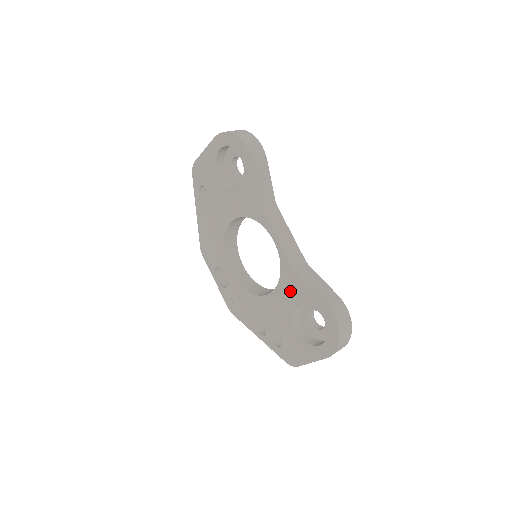
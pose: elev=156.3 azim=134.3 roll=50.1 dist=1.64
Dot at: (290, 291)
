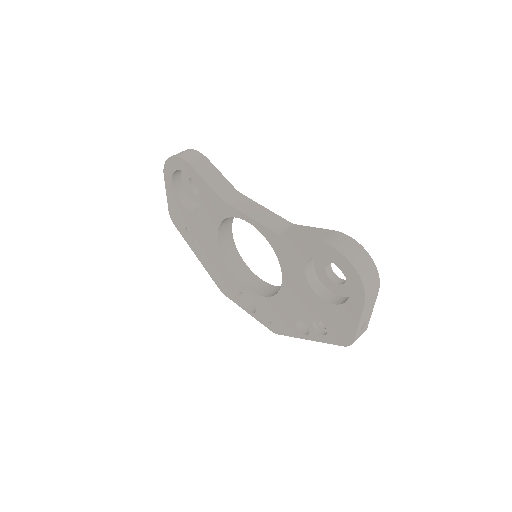
Dot at: (291, 260)
